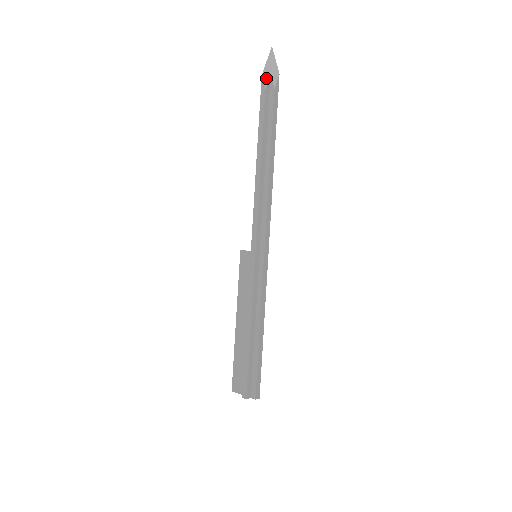
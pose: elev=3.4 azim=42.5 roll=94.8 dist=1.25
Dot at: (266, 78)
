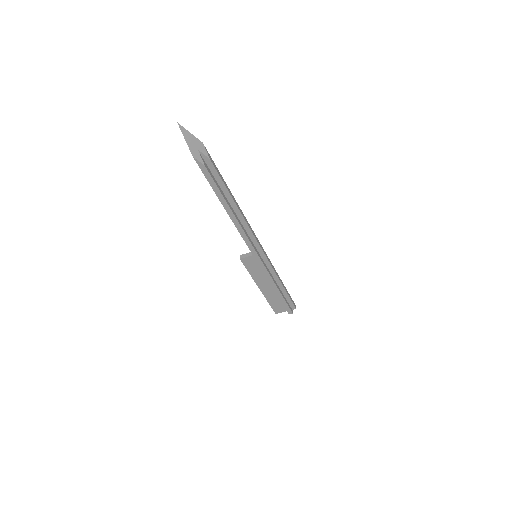
Dot at: (198, 156)
